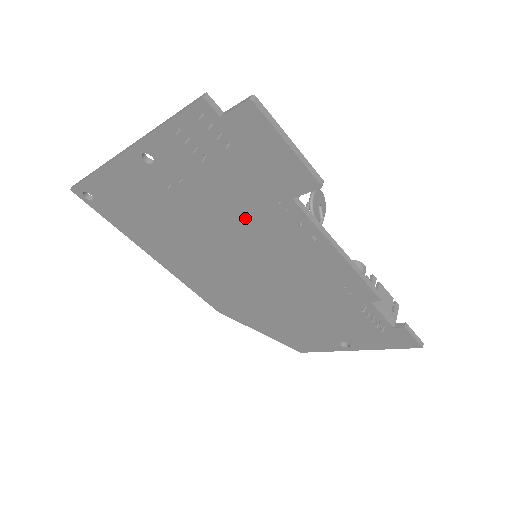
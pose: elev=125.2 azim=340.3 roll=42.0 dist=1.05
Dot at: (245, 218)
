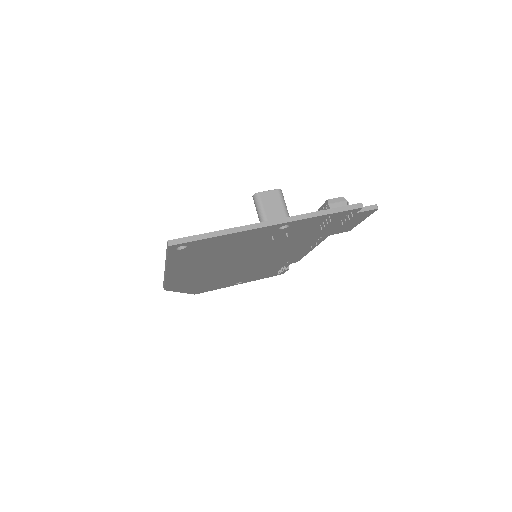
Dot at: (290, 244)
